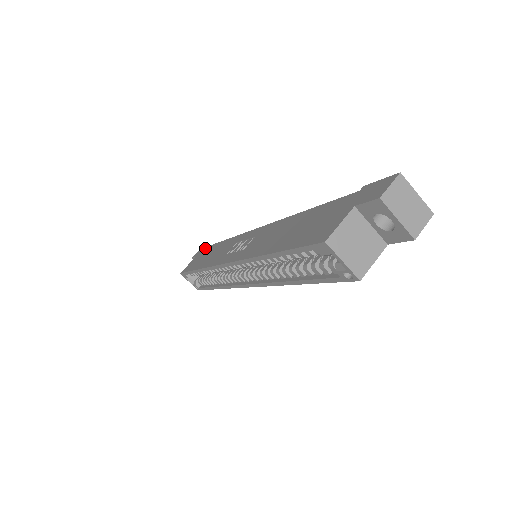
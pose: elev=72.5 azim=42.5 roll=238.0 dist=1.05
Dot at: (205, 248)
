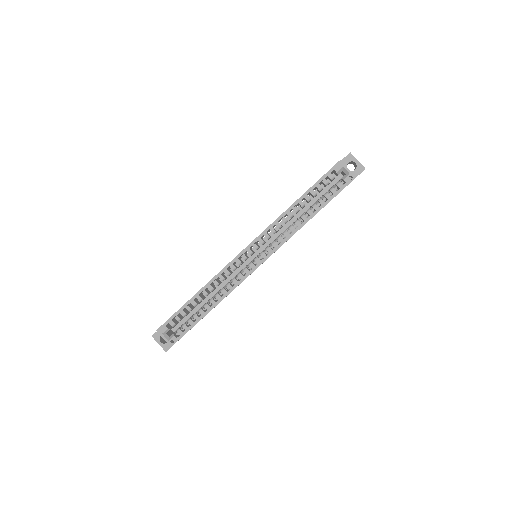
Dot at: occluded
